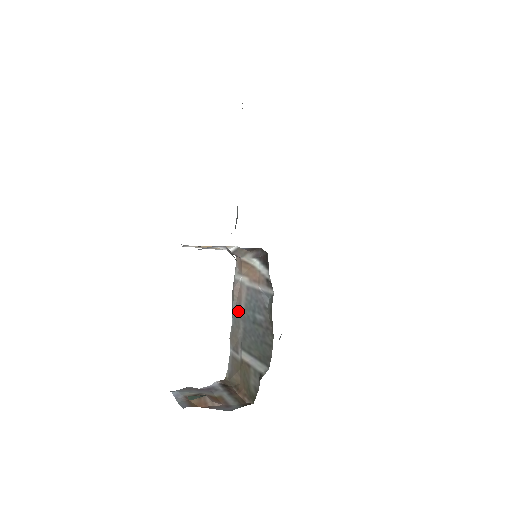
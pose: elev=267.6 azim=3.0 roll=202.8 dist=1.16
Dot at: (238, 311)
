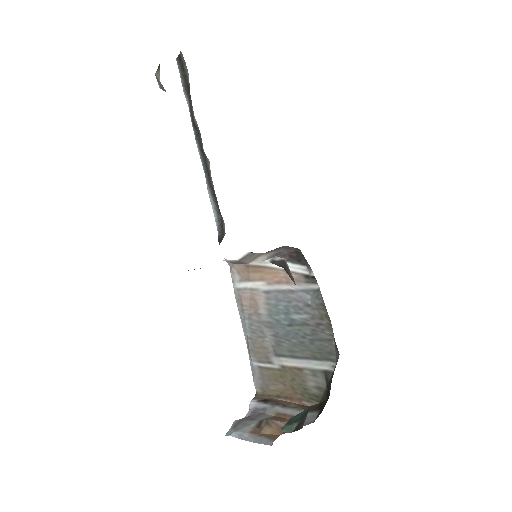
Dot at: (256, 320)
